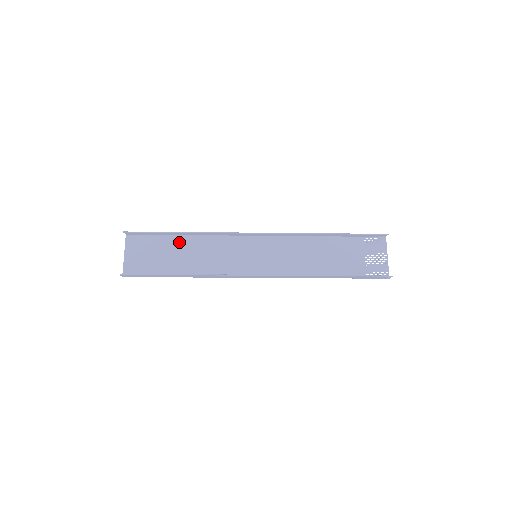
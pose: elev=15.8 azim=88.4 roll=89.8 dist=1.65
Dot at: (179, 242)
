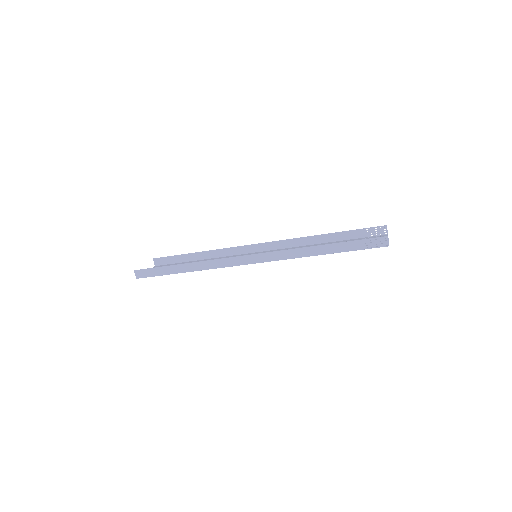
Dot at: occluded
